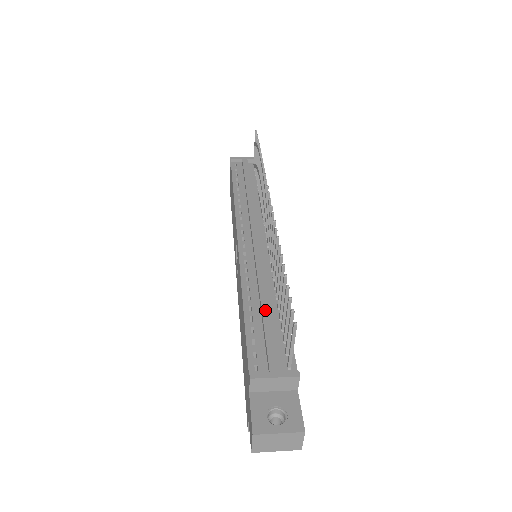
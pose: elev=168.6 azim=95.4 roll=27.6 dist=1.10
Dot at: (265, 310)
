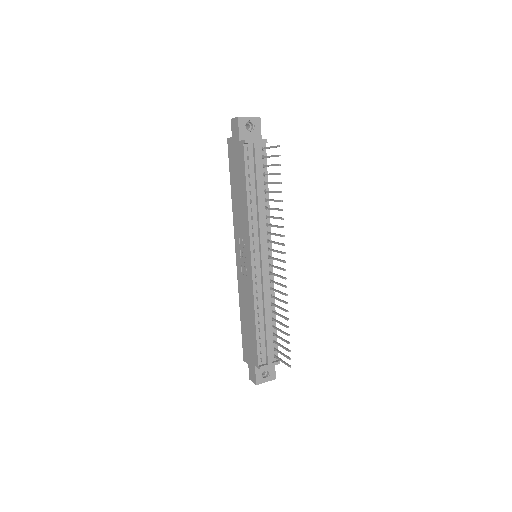
Dot at: (267, 326)
